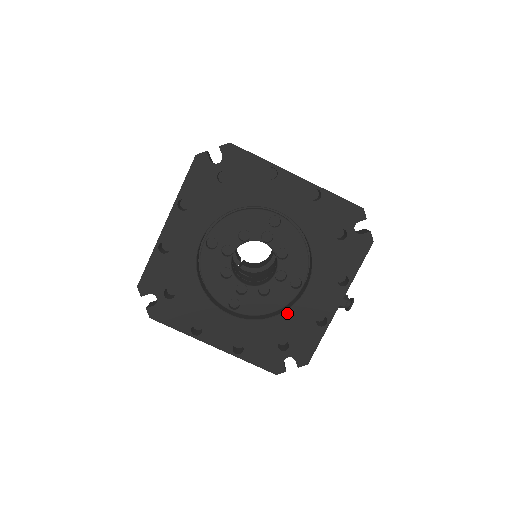
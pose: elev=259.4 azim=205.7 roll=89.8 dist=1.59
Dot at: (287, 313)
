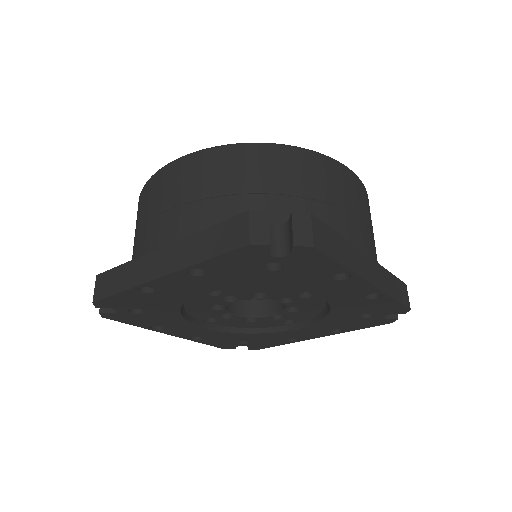
Dot at: (264, 334)
